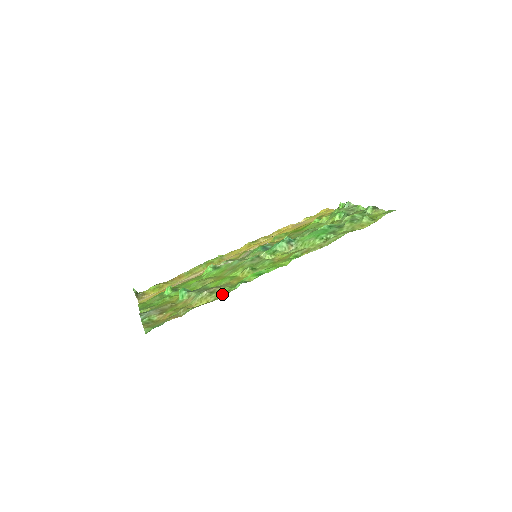
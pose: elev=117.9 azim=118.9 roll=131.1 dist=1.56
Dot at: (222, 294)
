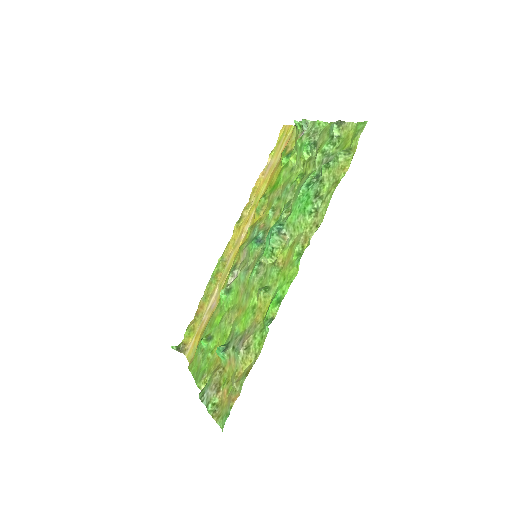
Dot at: (258, 346)
